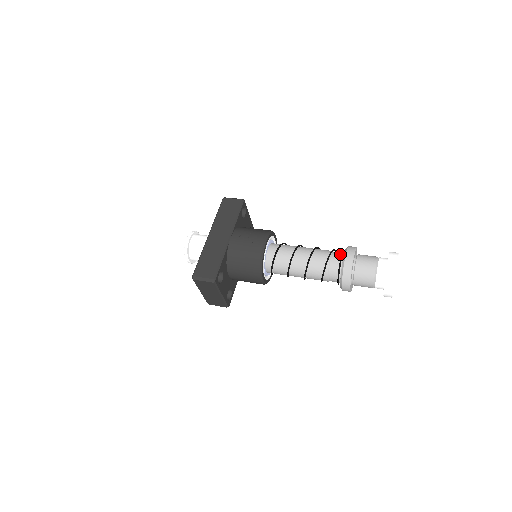
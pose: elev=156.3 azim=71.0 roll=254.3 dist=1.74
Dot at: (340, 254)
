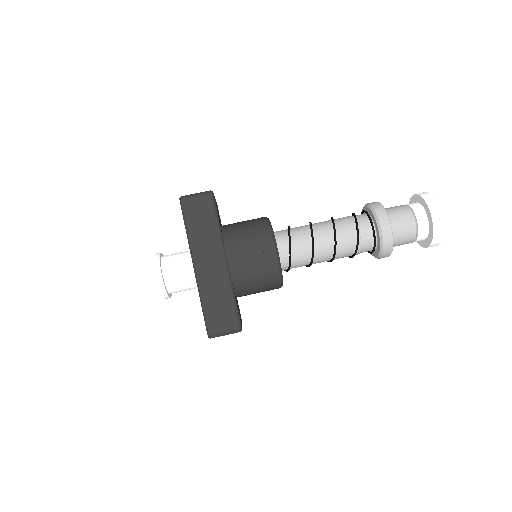
Dot at: (367, 222)
